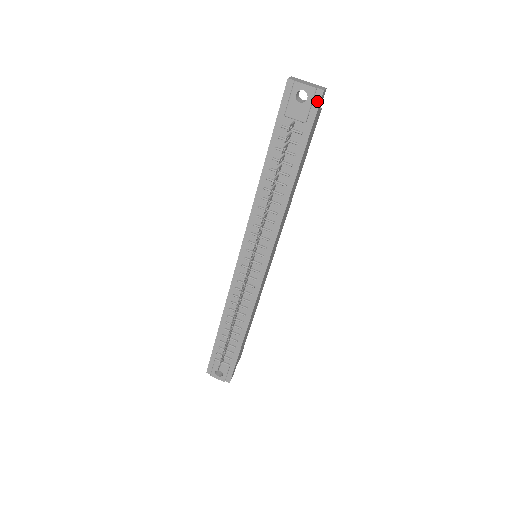
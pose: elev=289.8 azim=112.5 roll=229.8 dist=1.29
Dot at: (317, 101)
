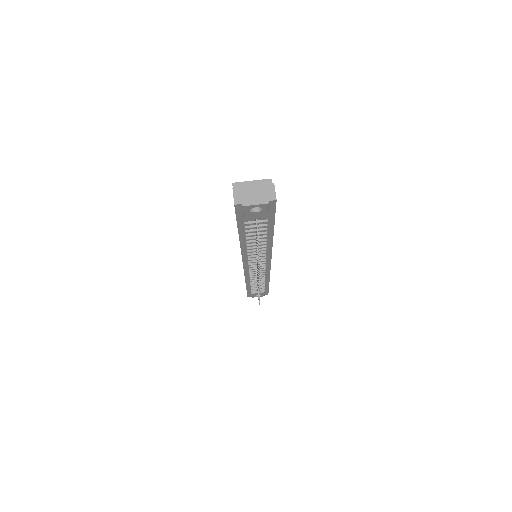
Dot at: (273, 206)
